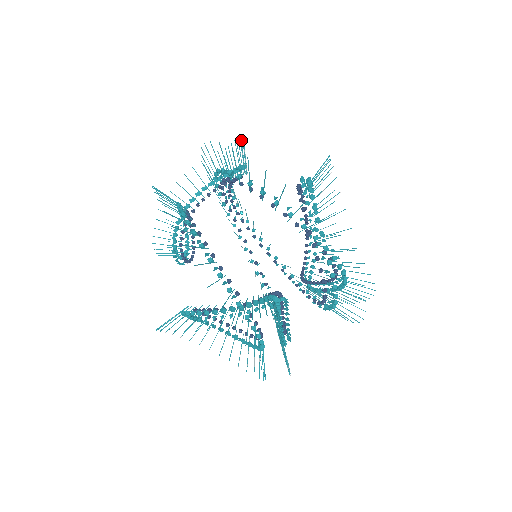
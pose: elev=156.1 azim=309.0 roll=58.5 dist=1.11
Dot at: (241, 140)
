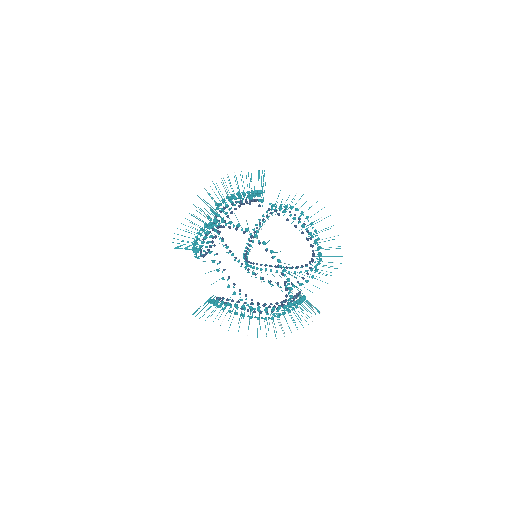
Dot at: occluded
